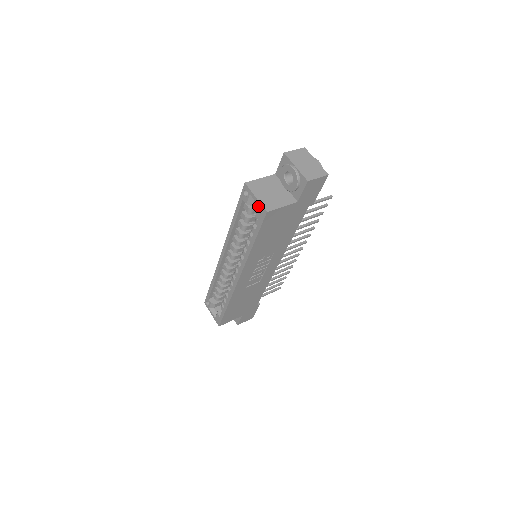
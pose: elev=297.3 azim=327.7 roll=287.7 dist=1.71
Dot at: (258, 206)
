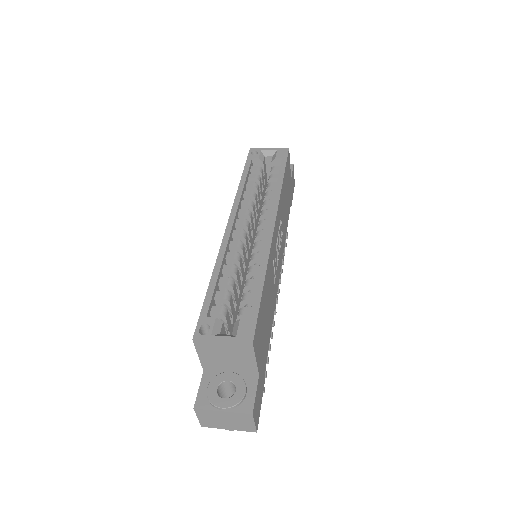
Dot at: (262, 173)
